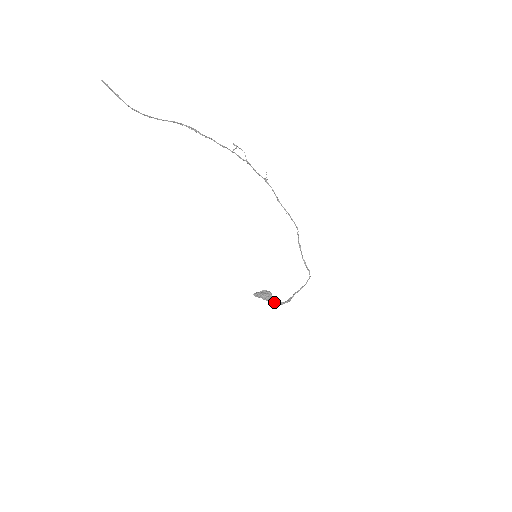
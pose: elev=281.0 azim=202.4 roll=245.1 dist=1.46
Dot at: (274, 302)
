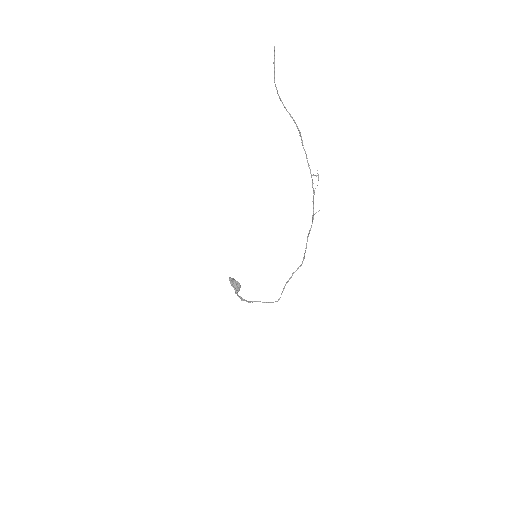
Dot at: occluded
